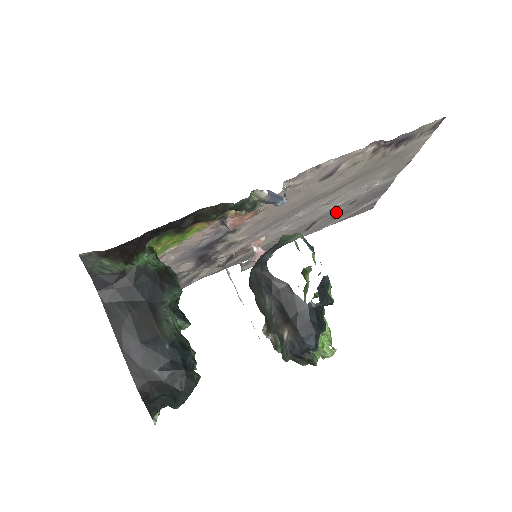
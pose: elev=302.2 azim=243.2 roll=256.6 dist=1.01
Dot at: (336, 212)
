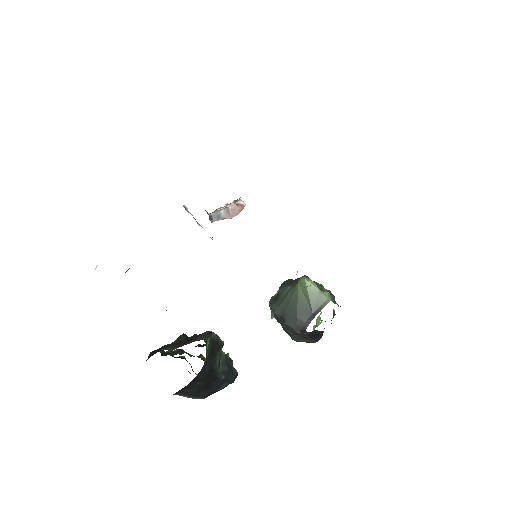
Dot at: occluded
